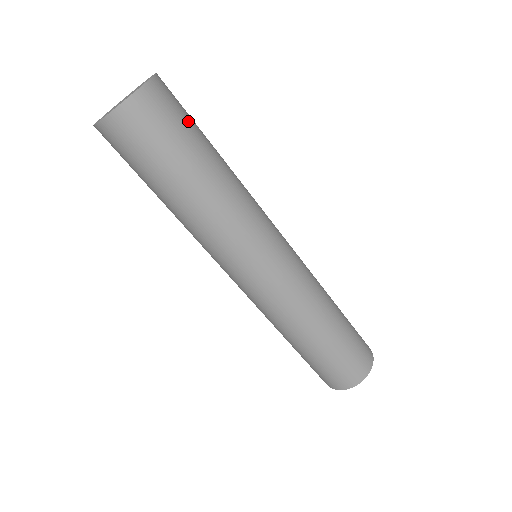
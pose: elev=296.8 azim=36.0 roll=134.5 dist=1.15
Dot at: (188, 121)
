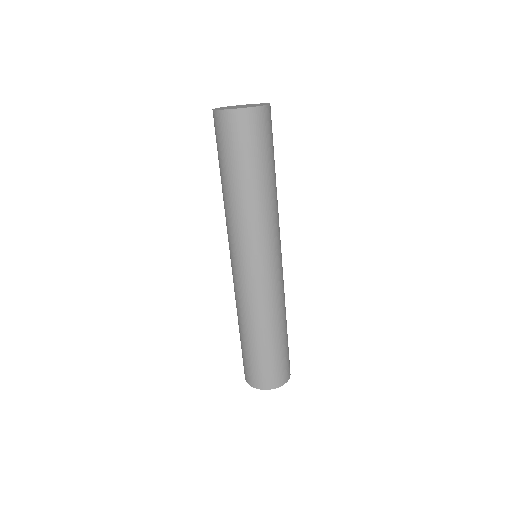
Dot at: (263, 146)
